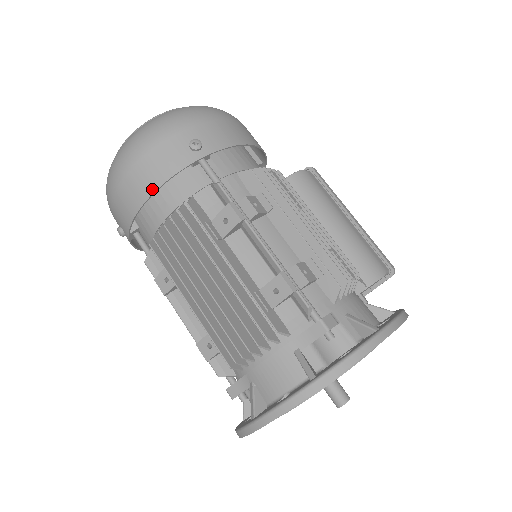
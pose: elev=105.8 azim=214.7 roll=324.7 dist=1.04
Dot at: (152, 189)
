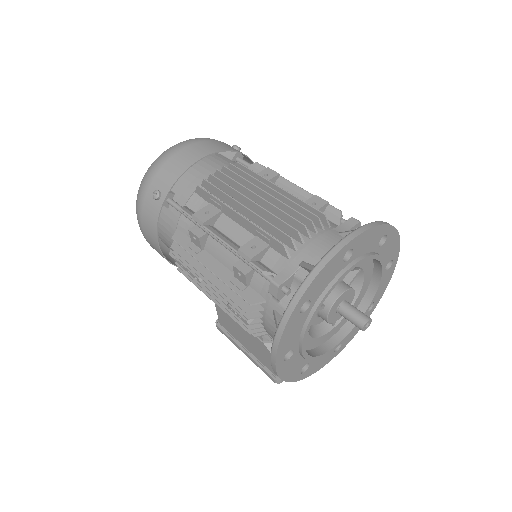
Dot at: (208, 153)
